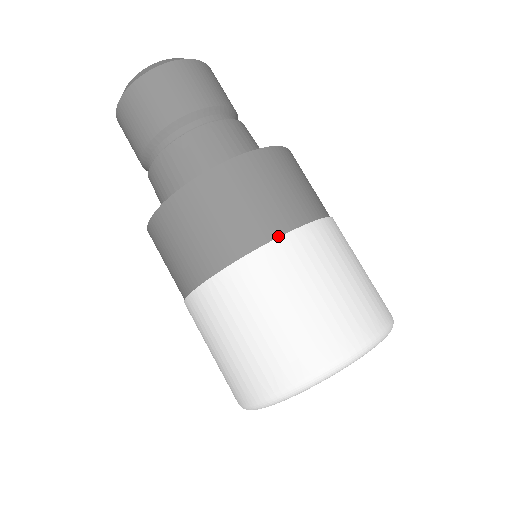
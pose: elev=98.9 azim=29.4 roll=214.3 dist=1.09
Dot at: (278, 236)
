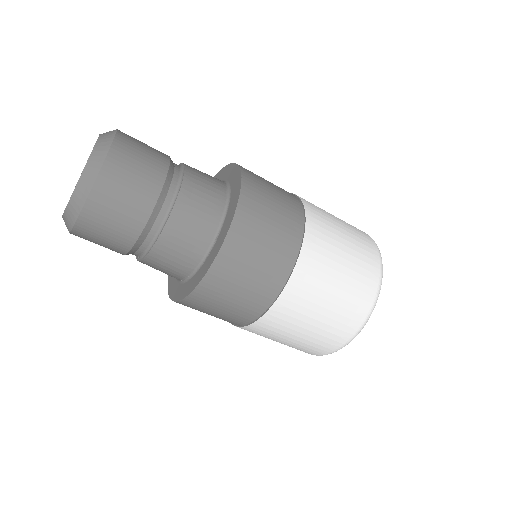
Dot at: (296, 257)
